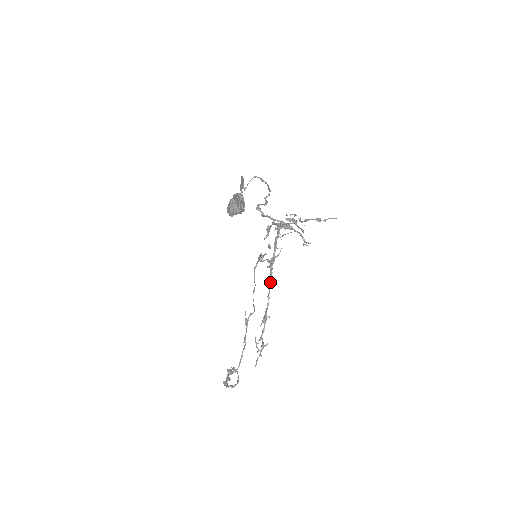
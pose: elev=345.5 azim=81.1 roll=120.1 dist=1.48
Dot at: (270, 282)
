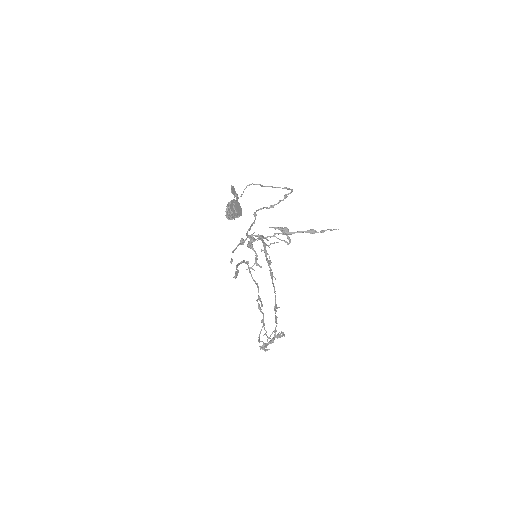
Dot at: occluded
